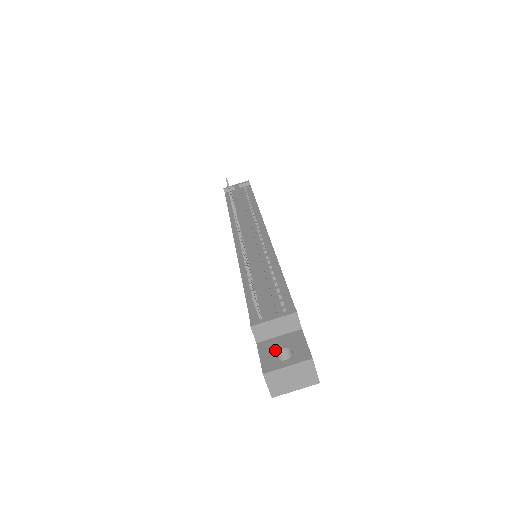
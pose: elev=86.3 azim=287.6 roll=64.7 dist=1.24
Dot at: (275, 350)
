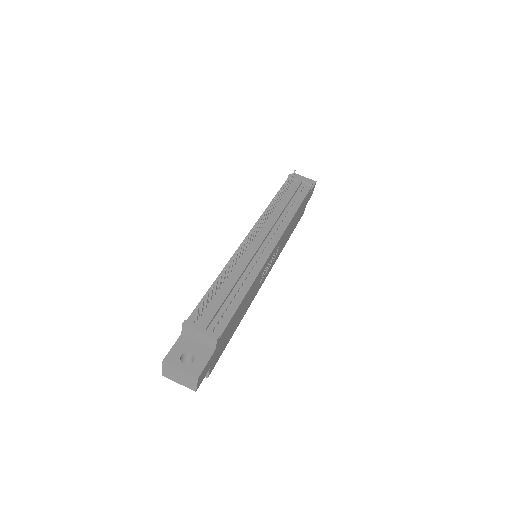
Dot at: (185, 350)
